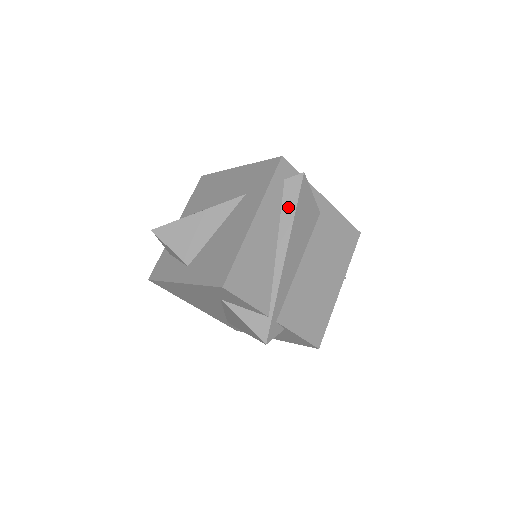
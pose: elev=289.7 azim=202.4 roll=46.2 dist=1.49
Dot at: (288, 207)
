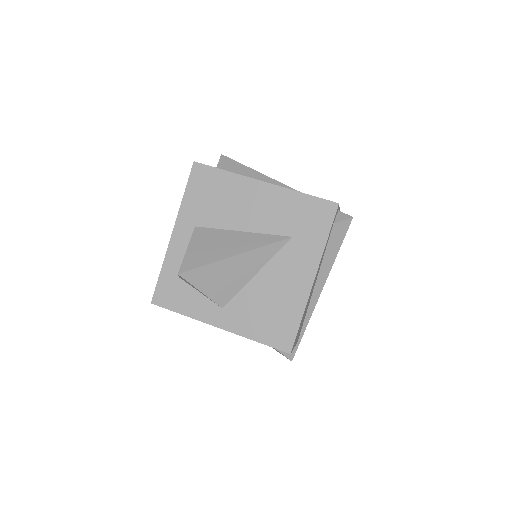
Dot at: (332, 251)
